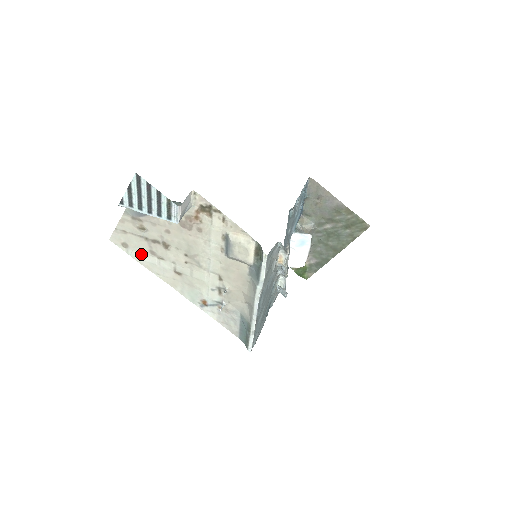
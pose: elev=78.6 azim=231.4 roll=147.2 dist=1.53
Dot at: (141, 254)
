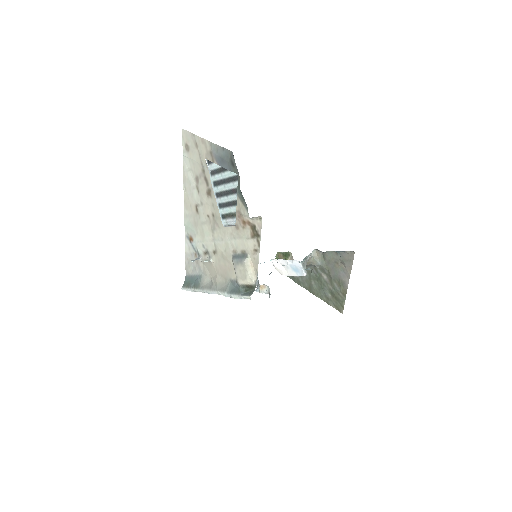
Dot at: (190, 167)
